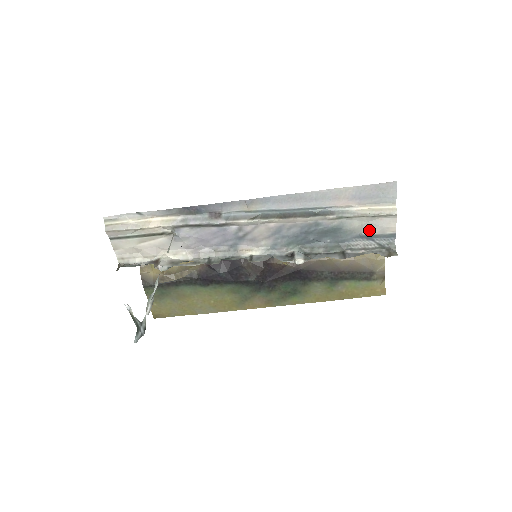
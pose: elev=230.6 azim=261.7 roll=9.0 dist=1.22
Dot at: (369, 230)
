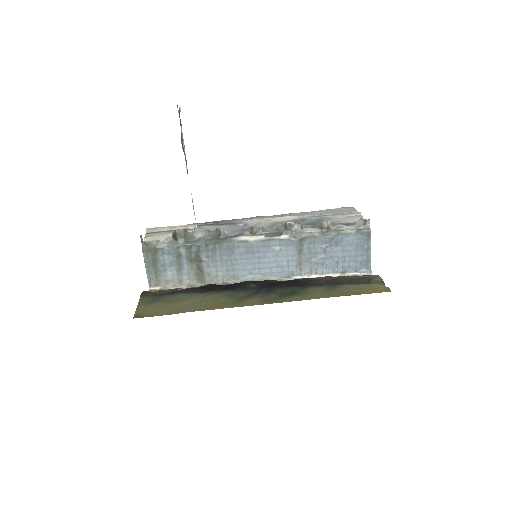
Dot at: (344, 222)
